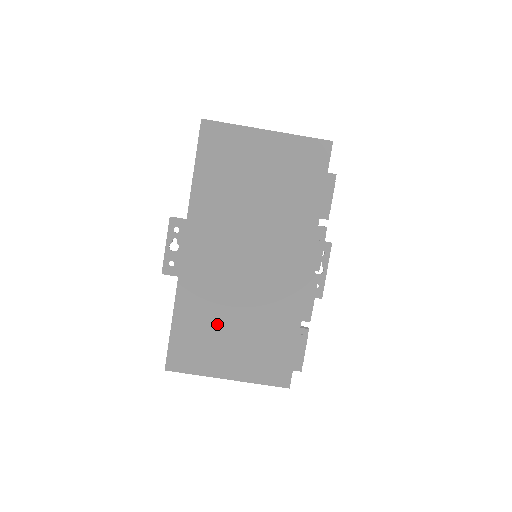
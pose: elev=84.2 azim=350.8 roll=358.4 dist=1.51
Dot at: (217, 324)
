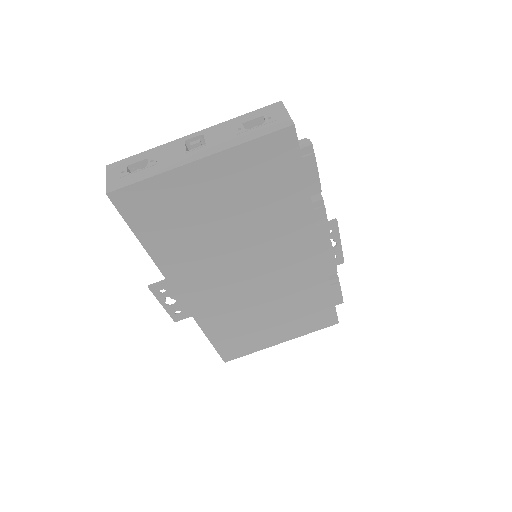
Dot at: (251, 323)
